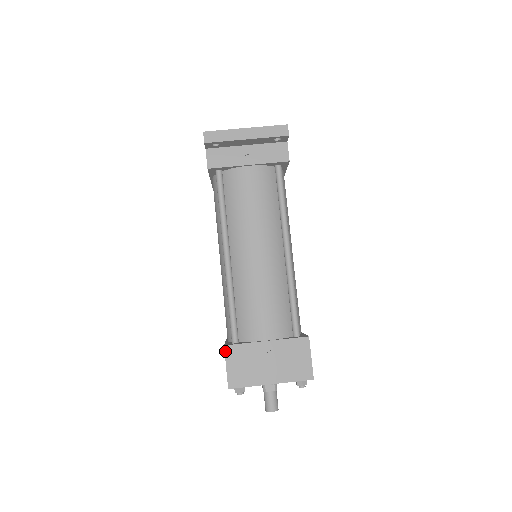
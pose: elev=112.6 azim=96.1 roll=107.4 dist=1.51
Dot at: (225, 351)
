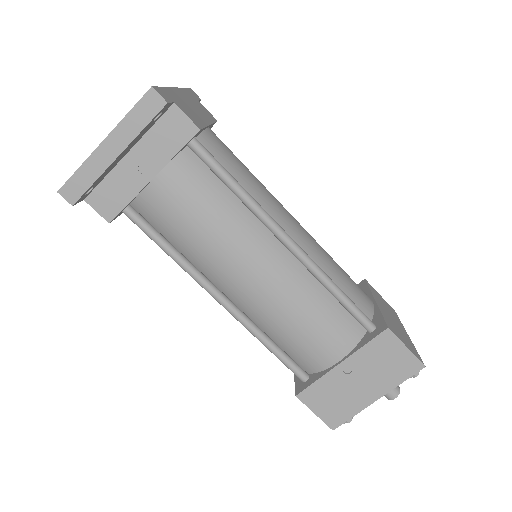
Dot at: (301, 400)
